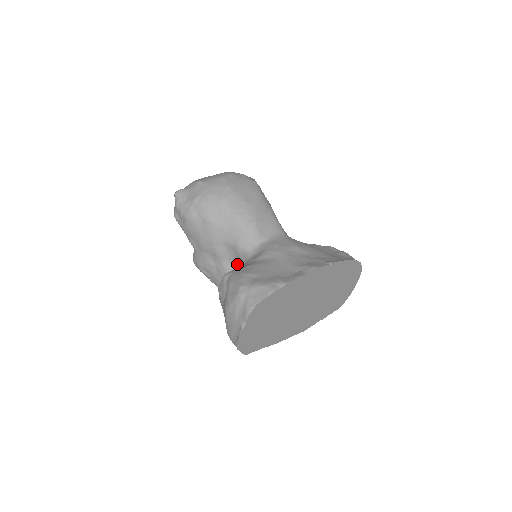
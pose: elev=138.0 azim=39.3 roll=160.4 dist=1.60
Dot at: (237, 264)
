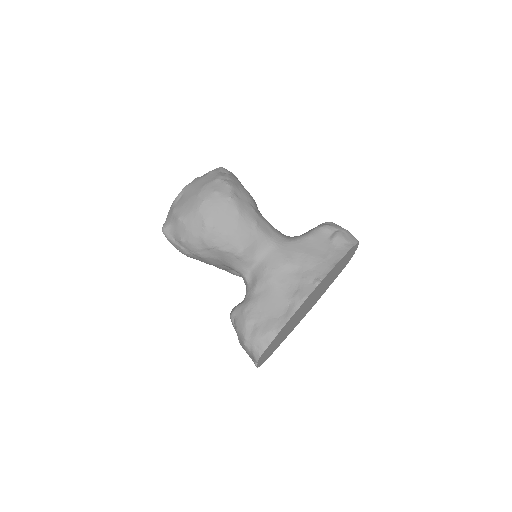
Dot at: occluded
